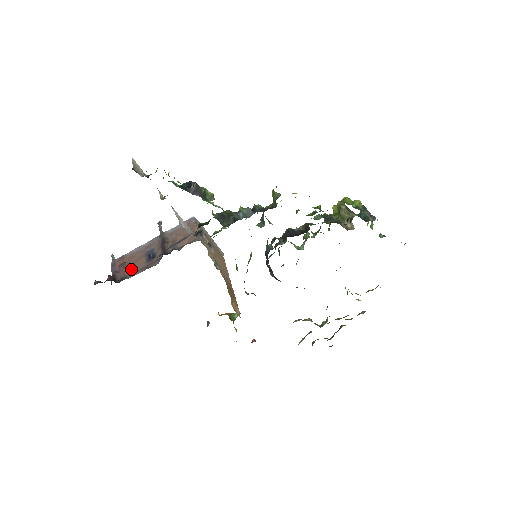
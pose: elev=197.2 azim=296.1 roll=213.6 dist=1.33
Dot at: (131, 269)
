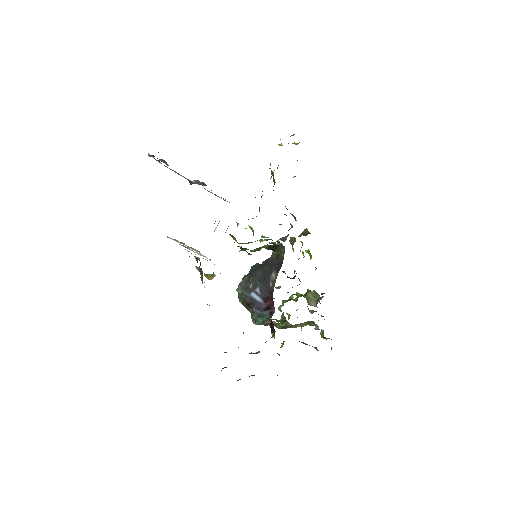
Dot at: occluded
